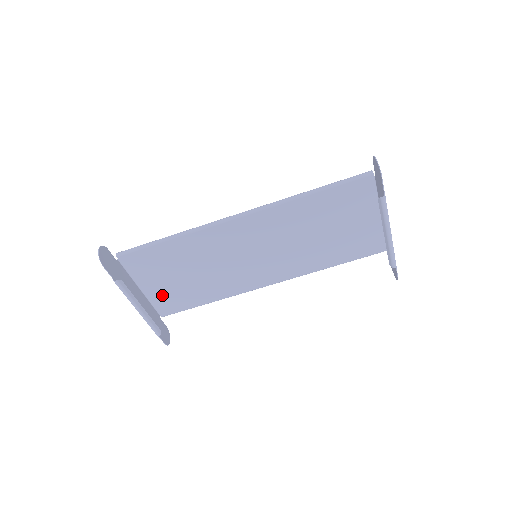
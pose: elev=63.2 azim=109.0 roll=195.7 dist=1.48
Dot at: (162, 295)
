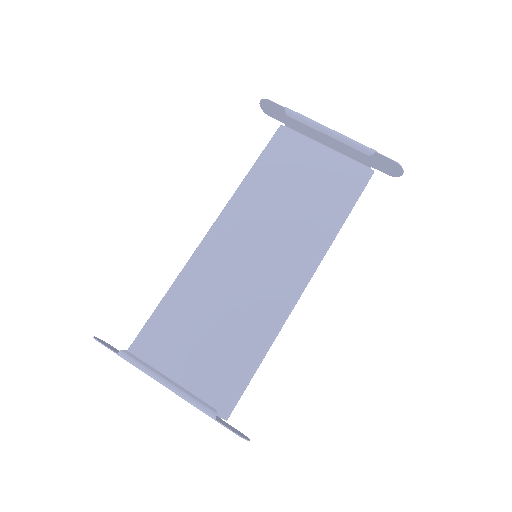
Dot at: (202, 380)
